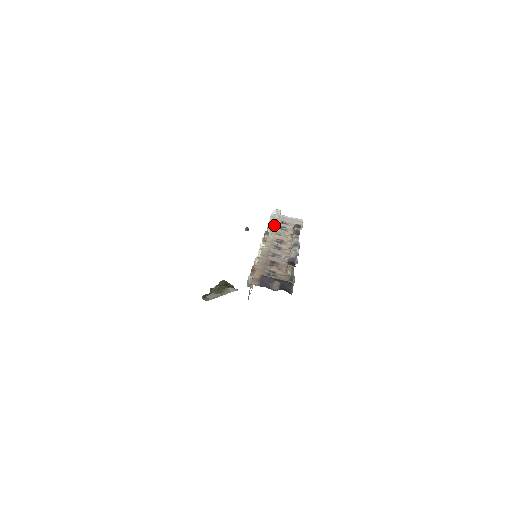
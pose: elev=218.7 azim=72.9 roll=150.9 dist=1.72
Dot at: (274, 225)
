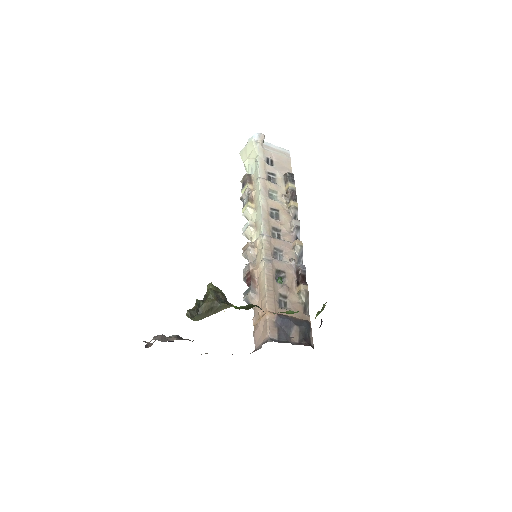
Dot at: (262, 172)
